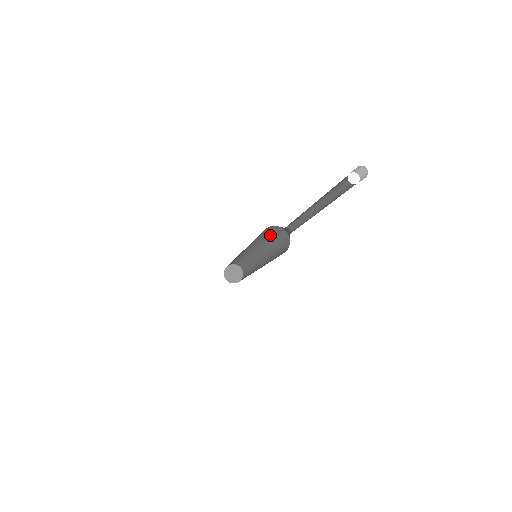
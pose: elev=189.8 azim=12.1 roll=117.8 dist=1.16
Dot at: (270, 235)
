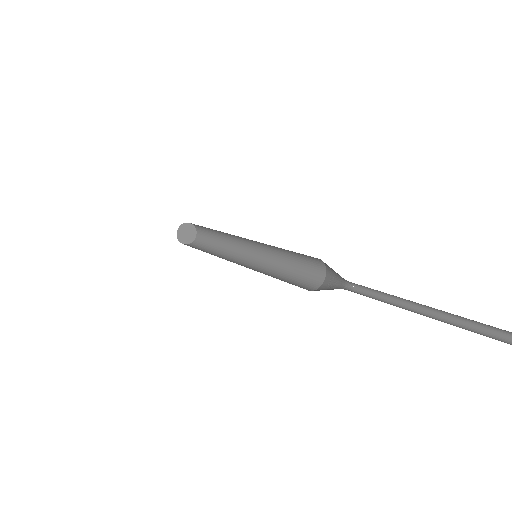
Dot at: (293, 252)
